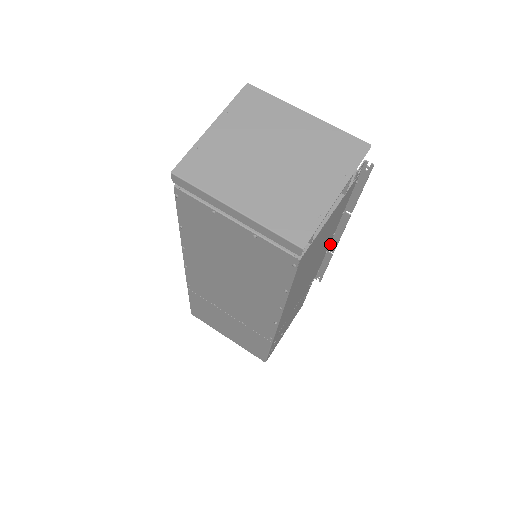
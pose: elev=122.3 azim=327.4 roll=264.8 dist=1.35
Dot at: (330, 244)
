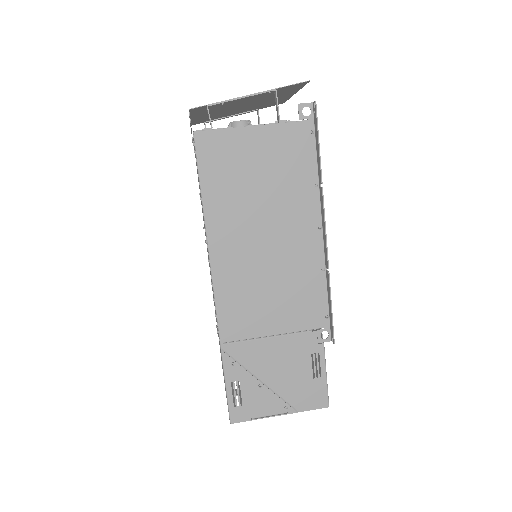
Dot at: (325, 254)
